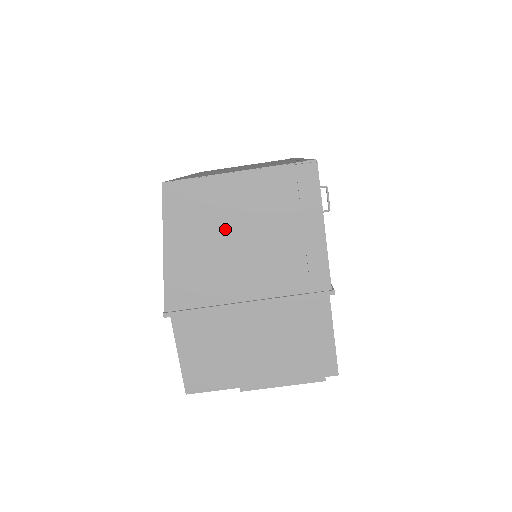
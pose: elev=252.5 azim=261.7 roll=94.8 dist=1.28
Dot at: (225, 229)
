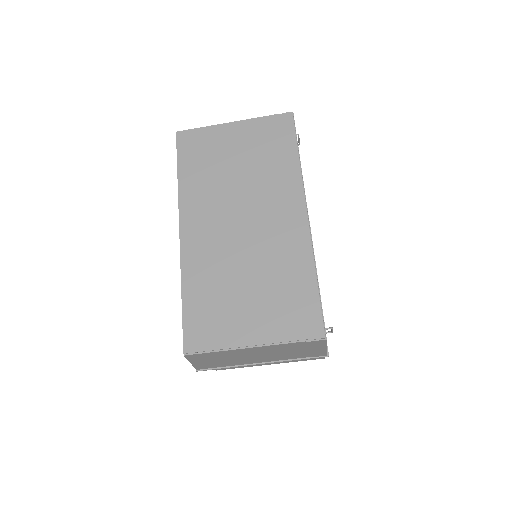
Dot at: (242, 356)
